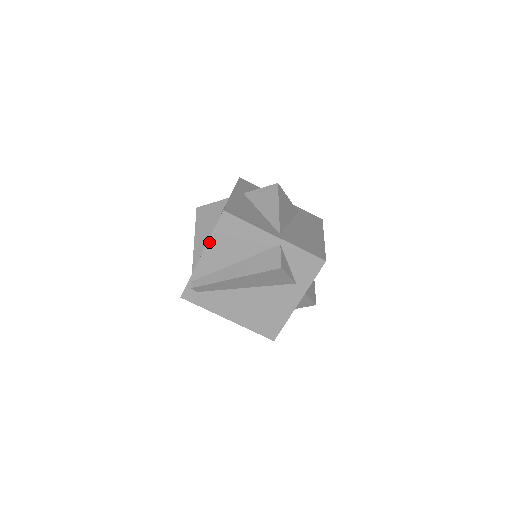
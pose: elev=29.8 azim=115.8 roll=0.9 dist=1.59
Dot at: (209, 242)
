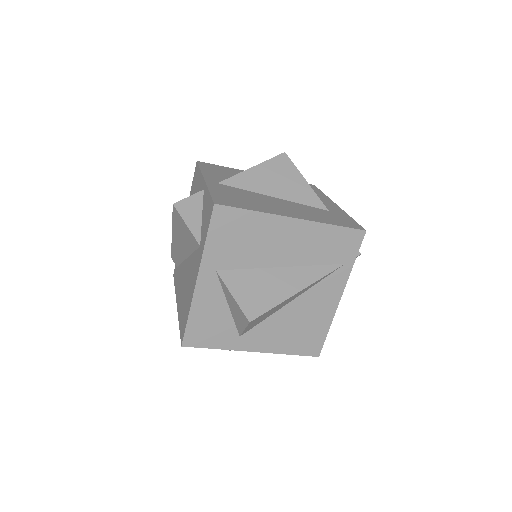
Dot at: occluded
